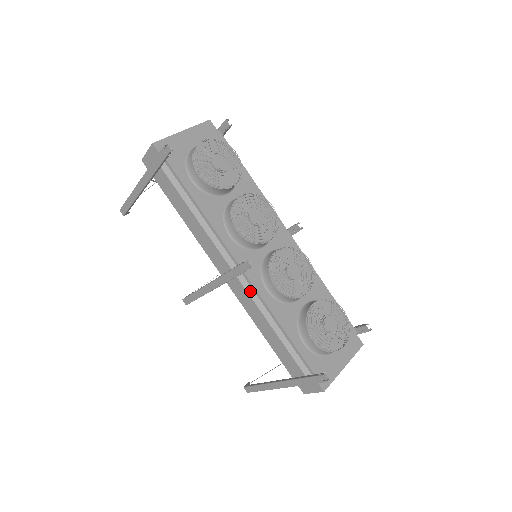
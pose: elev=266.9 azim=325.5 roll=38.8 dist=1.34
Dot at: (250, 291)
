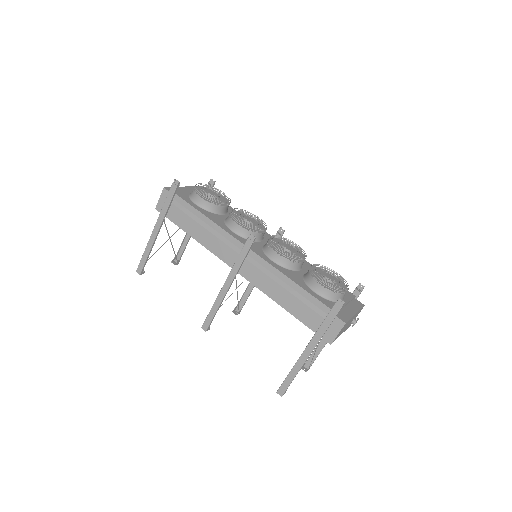
Dot at: (259, 266)
